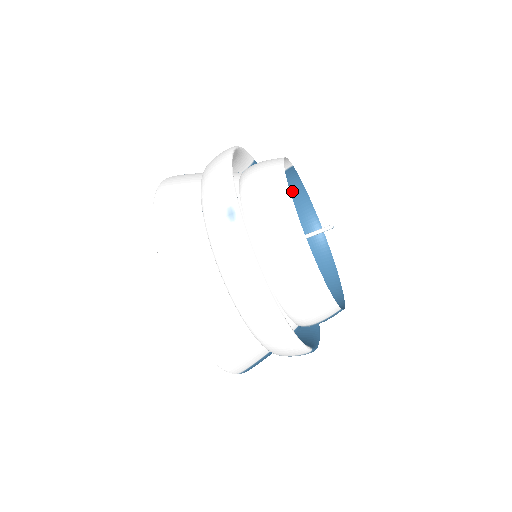
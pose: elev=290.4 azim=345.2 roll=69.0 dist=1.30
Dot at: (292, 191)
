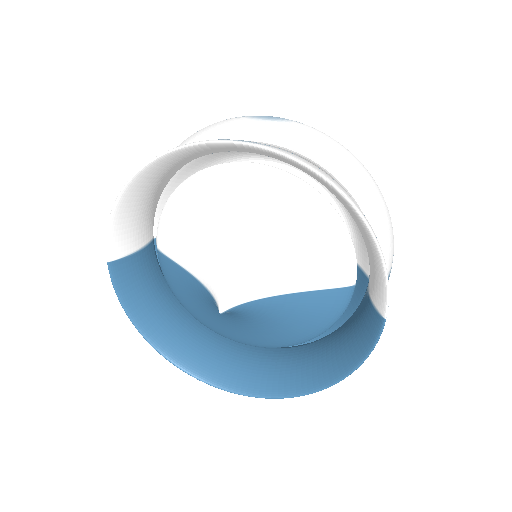
Dot at: occluded
